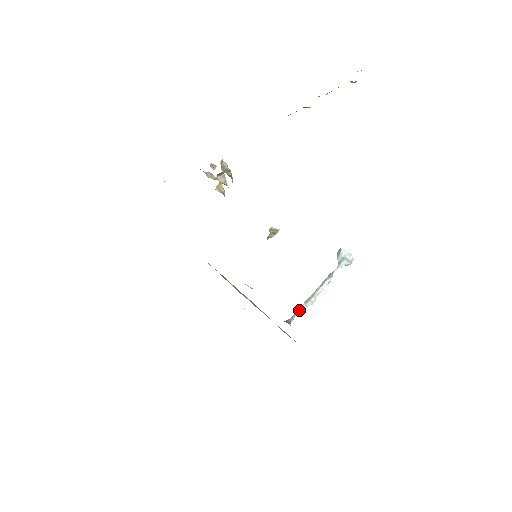
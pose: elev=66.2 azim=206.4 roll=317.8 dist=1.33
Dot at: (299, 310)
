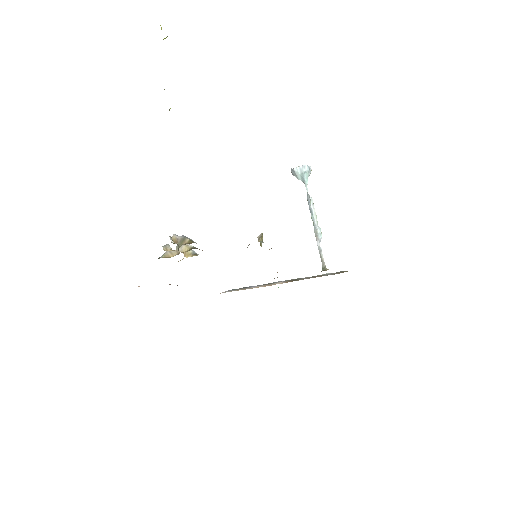
Dot at: (320, 251)
